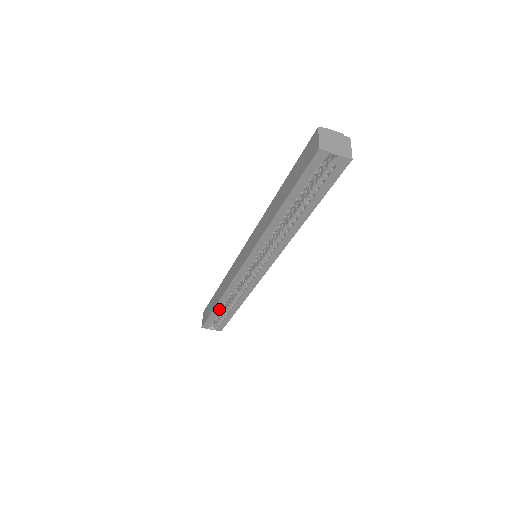
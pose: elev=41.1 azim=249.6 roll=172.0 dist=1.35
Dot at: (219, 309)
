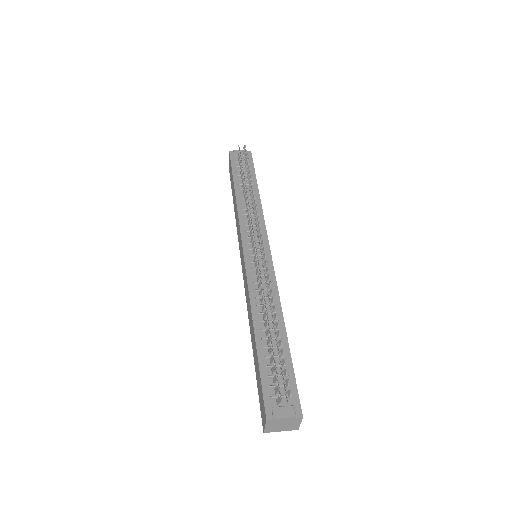
Dot at: occluded
